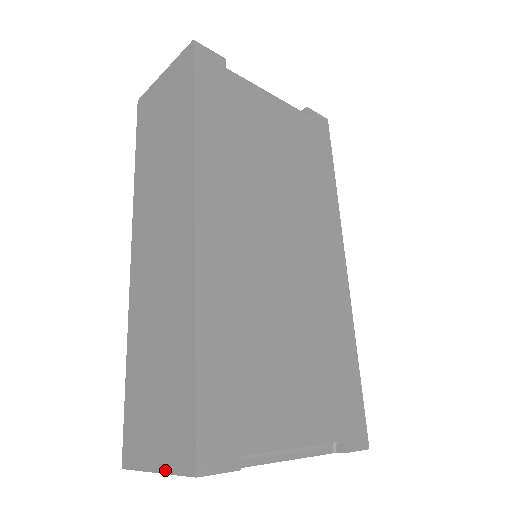
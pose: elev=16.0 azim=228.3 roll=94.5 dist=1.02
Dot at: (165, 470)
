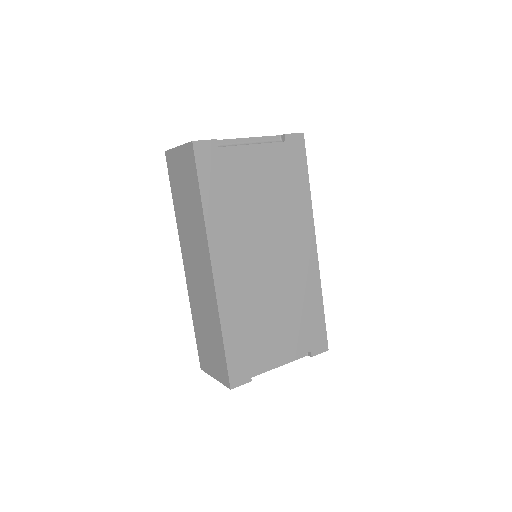
Dot at: (218, 380)
